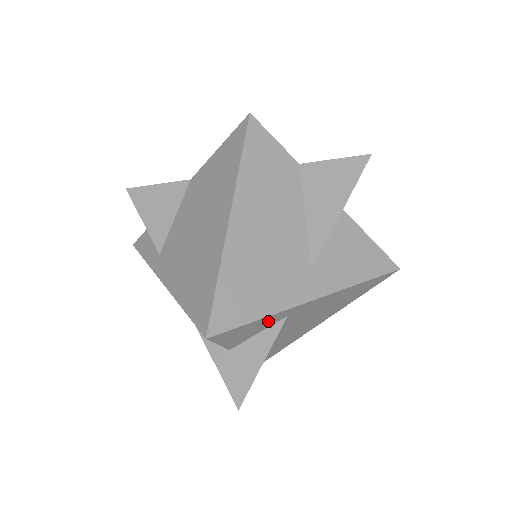
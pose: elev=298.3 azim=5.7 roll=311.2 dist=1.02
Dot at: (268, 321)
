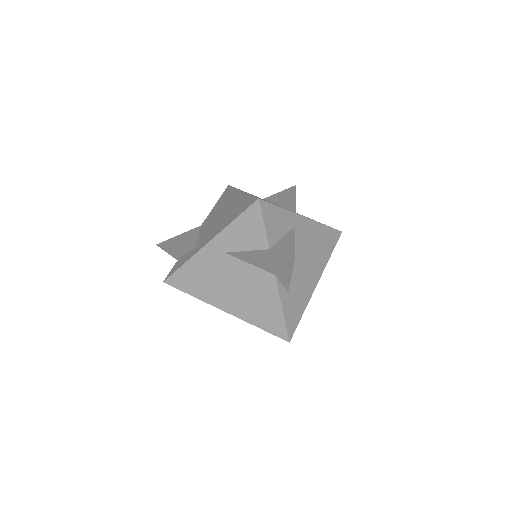
Dot at: (286, 220)
